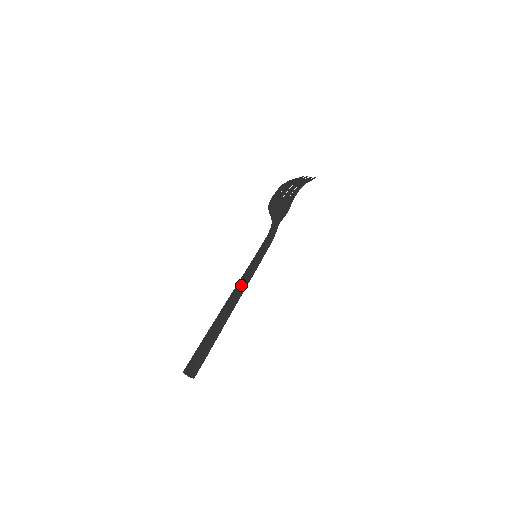
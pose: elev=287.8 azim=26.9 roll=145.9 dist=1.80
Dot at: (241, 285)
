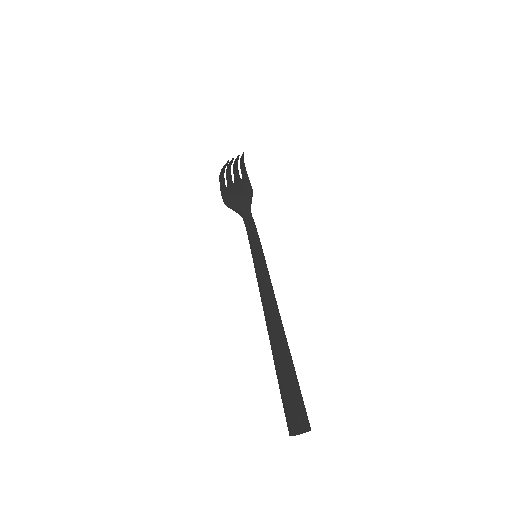
Dot at: (267, 295)
